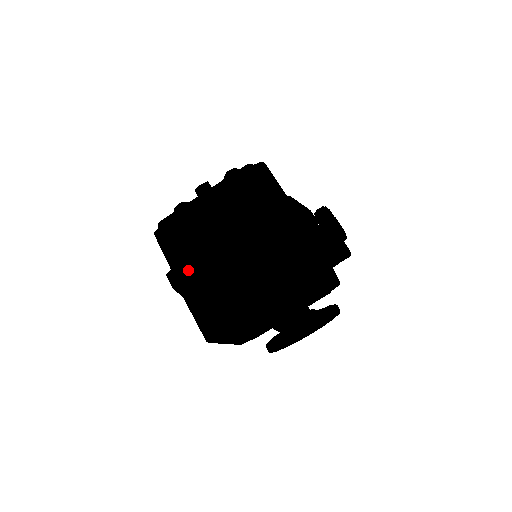
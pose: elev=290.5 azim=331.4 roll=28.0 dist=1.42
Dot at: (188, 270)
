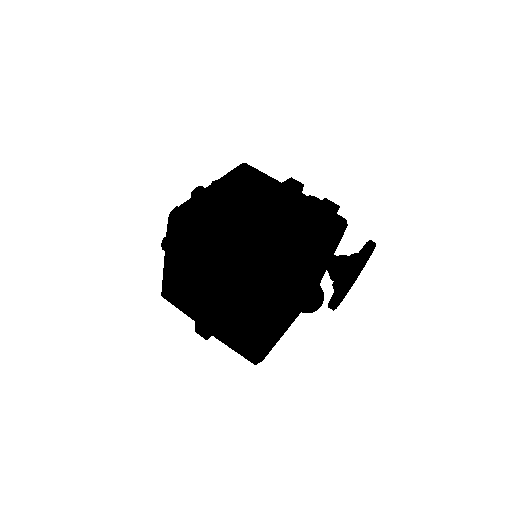
Dot at: (239, 232)
